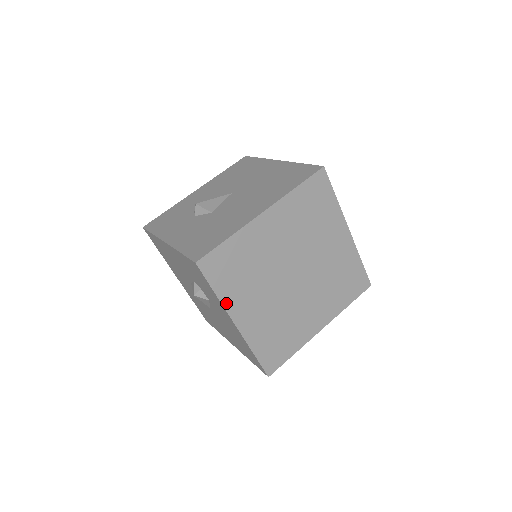
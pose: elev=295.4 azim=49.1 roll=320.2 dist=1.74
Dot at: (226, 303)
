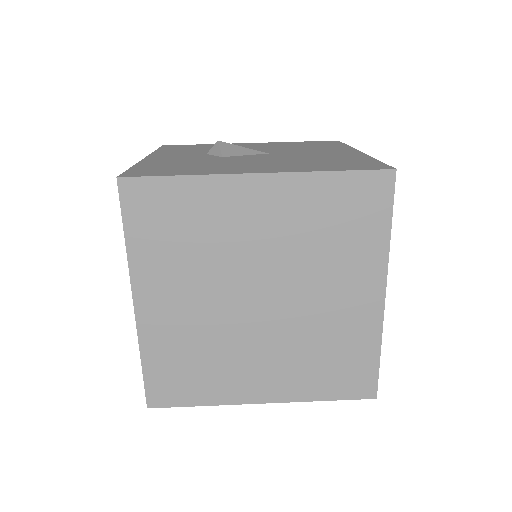
Dot at: (135, 265)
